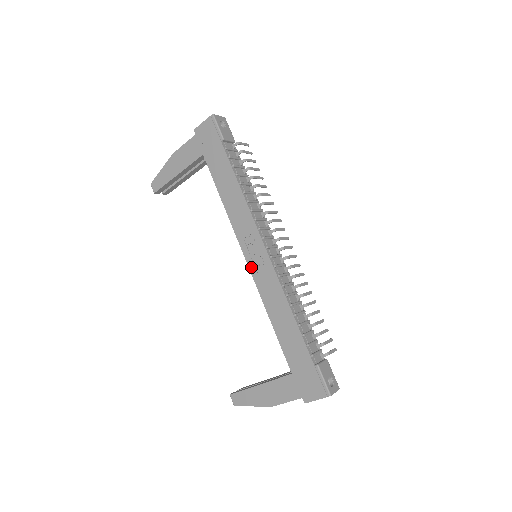
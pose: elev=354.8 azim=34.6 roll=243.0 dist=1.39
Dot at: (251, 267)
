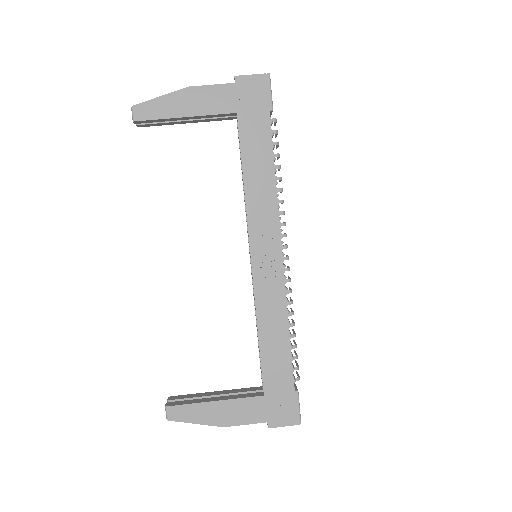
Dot at: (255, 269)
